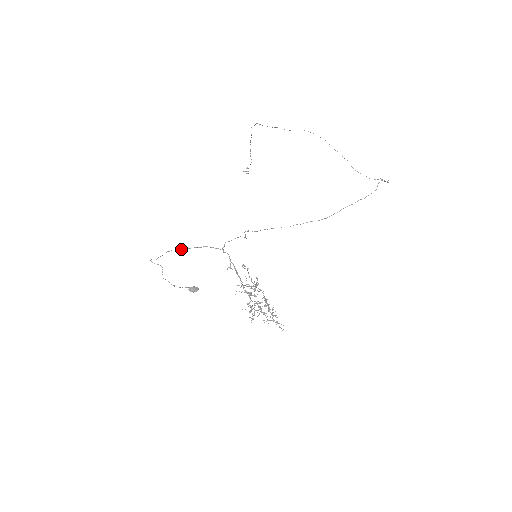
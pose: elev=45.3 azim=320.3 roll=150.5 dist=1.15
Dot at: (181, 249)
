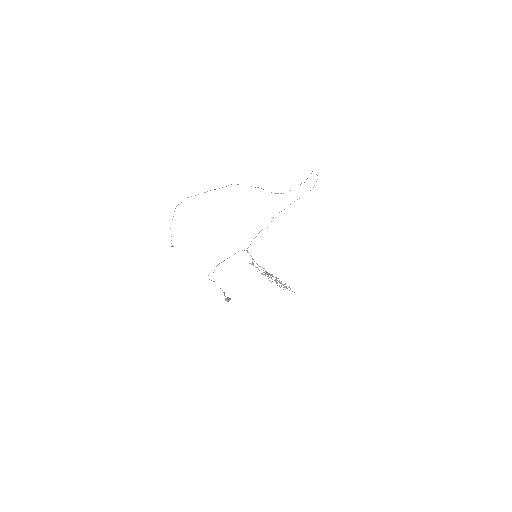
Dot at: occluded
